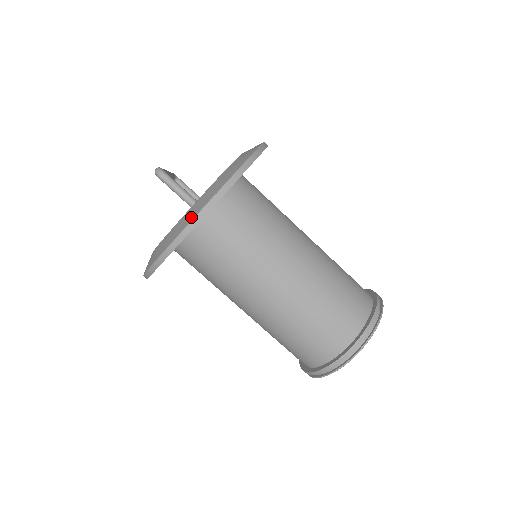
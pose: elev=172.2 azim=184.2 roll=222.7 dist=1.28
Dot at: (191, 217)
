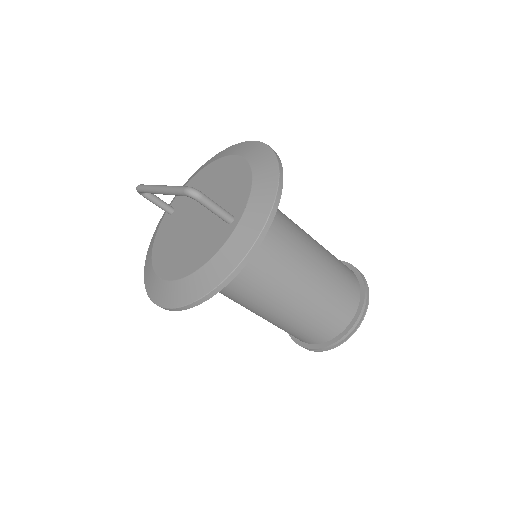
Dot at: (252, 236)
